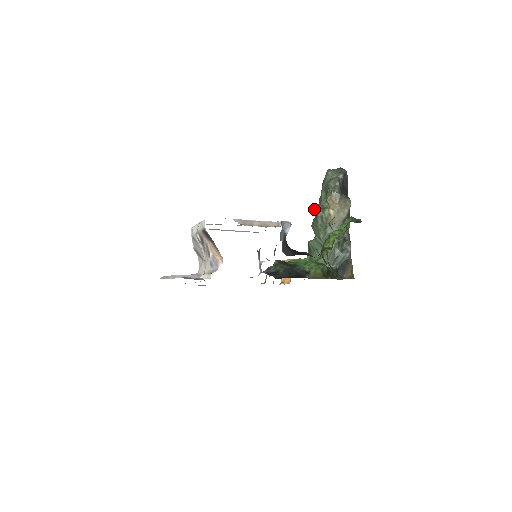
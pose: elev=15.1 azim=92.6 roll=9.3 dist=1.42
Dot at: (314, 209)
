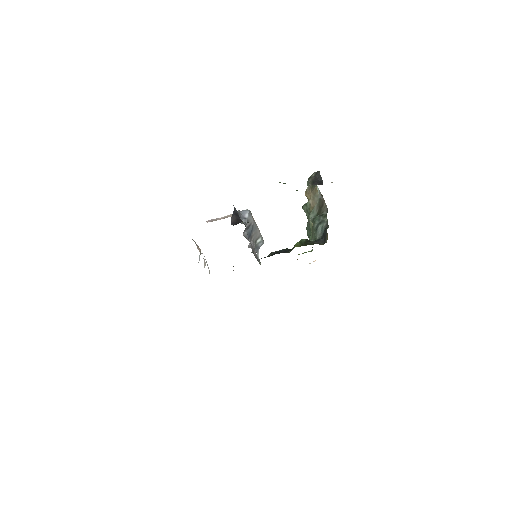
Dot at: (302, 208)
